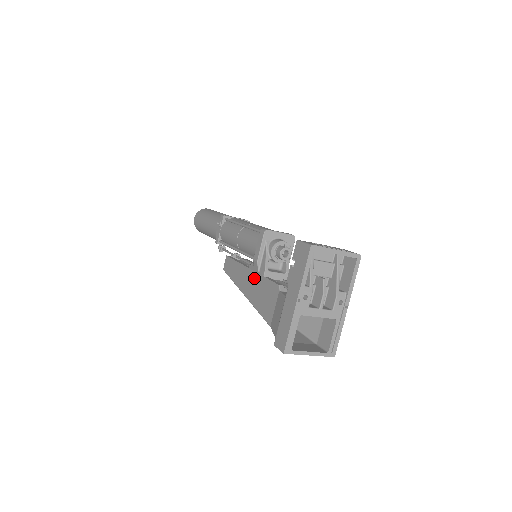
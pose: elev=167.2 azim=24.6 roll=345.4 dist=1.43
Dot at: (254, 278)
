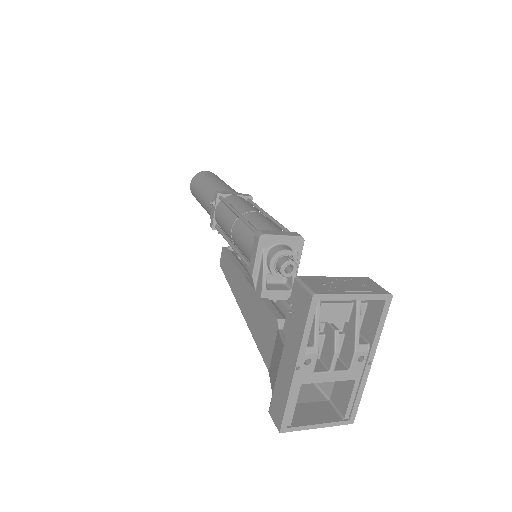
Dot at: (250, 294)
